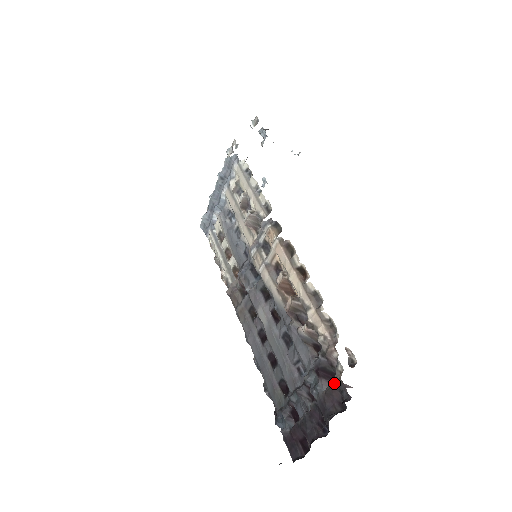
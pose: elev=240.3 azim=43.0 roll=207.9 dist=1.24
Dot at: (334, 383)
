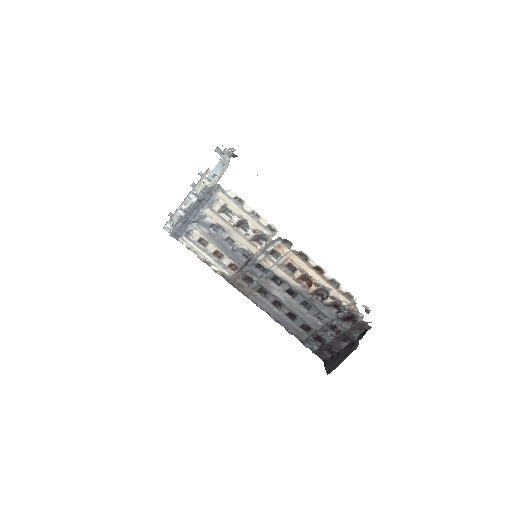
Dot at: (358, 323)
